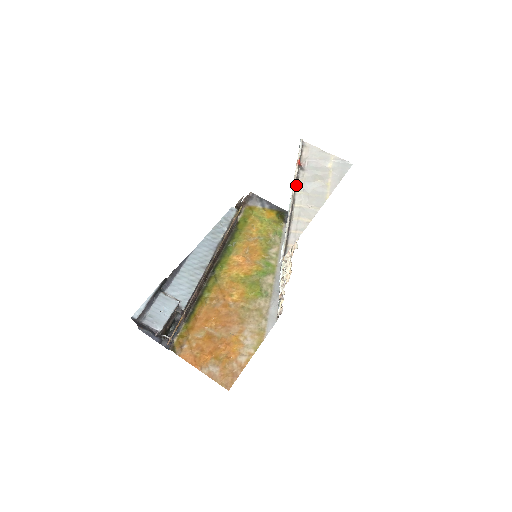
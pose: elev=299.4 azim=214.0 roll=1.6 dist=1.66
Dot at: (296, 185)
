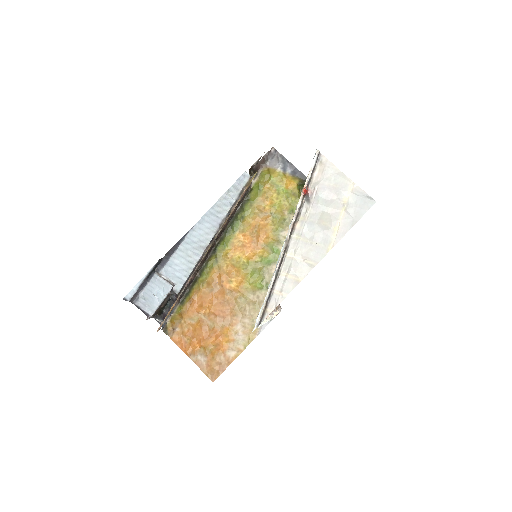
Dot at: (294, 225)
